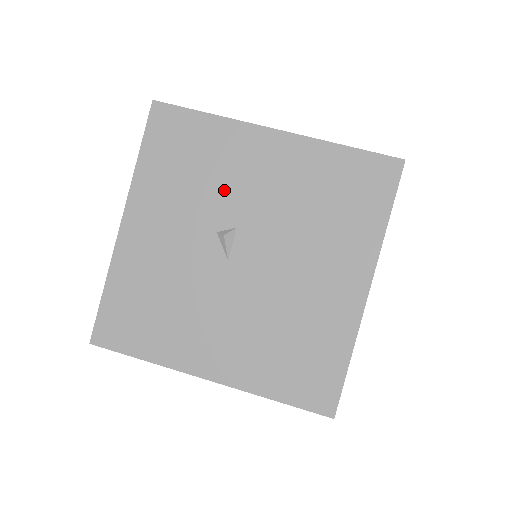
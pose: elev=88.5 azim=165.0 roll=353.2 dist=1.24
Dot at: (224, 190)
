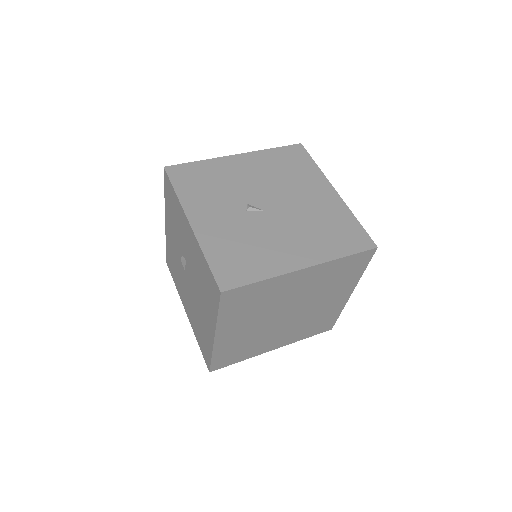
Dot at: (182, 238)
